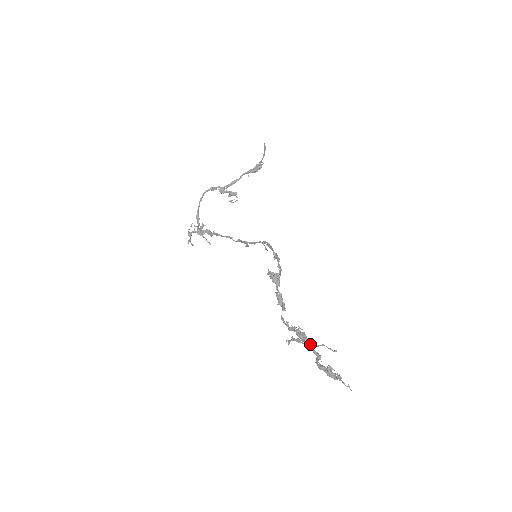
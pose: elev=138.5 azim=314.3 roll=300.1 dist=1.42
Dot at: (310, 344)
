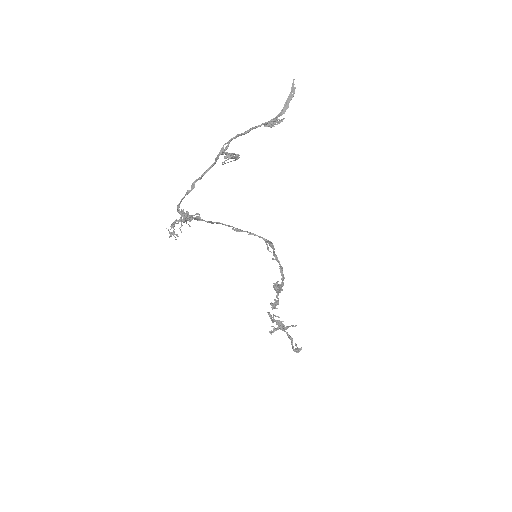
Dot at: (285, 329)
